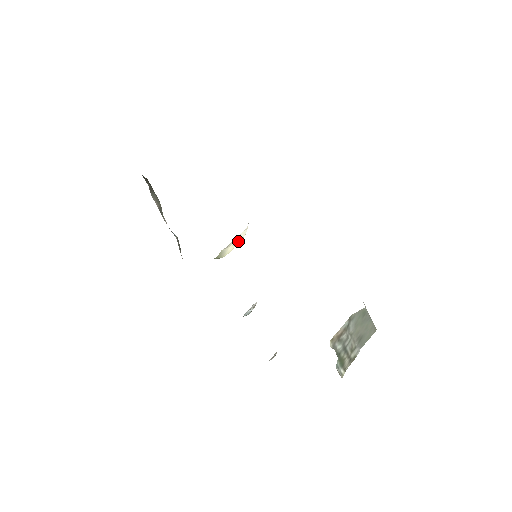
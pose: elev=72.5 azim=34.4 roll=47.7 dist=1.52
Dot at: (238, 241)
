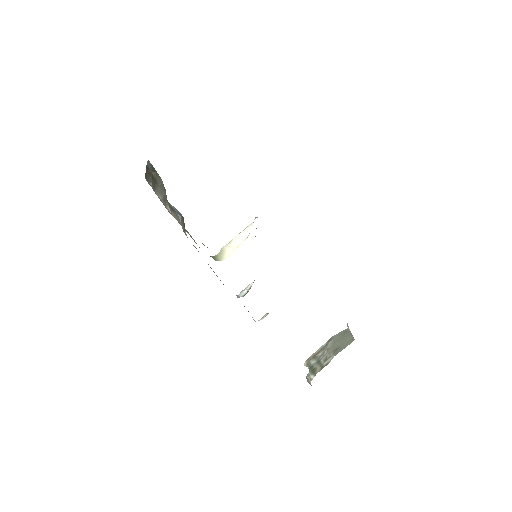
Dot at: (240, 242)
